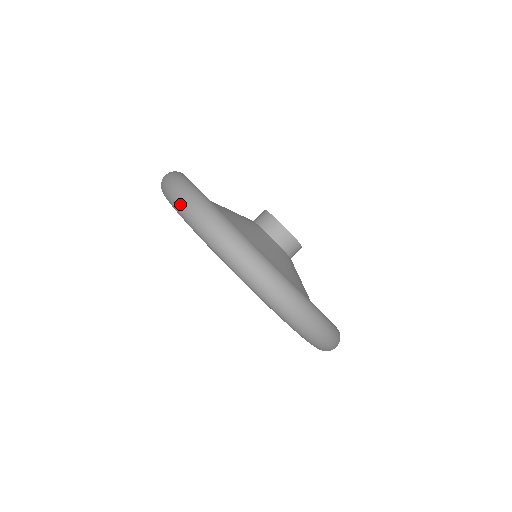
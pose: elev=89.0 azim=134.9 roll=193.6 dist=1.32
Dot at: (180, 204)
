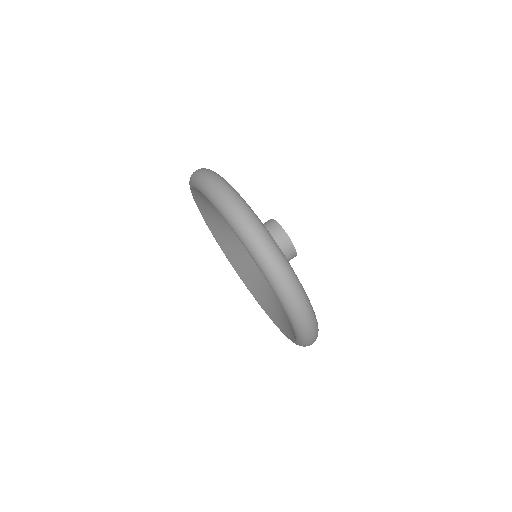
Dot at: (255, 244)
